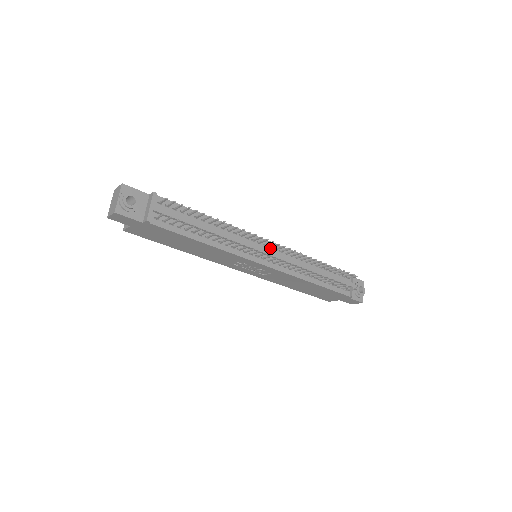
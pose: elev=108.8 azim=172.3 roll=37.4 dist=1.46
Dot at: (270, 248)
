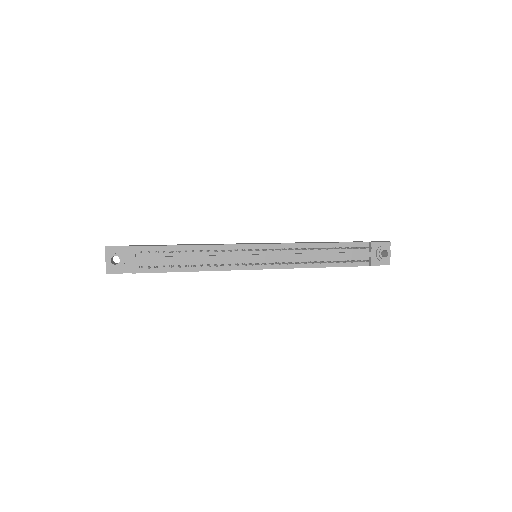
Dot at: (263, 250)
